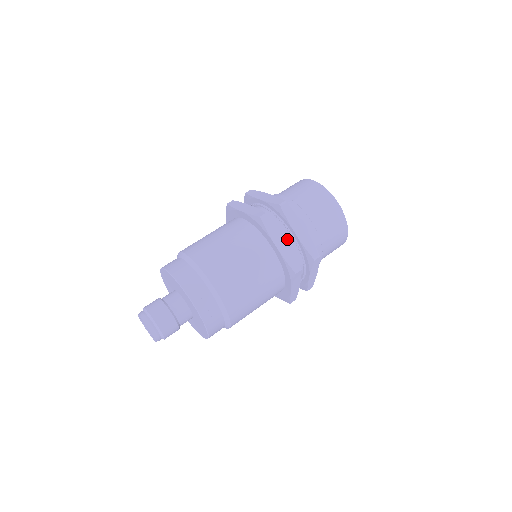
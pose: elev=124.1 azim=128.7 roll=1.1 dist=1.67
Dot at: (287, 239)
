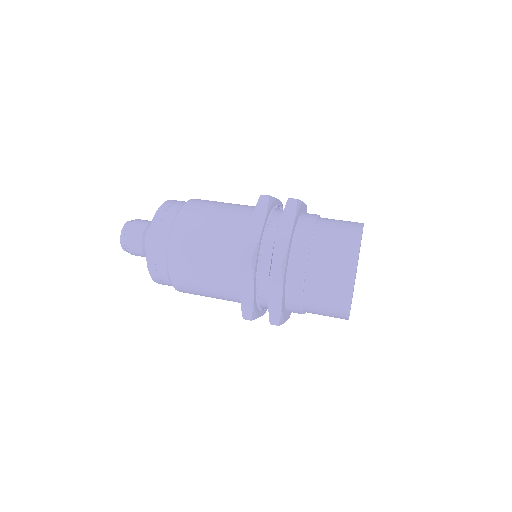
Dot at: (264, 287)
